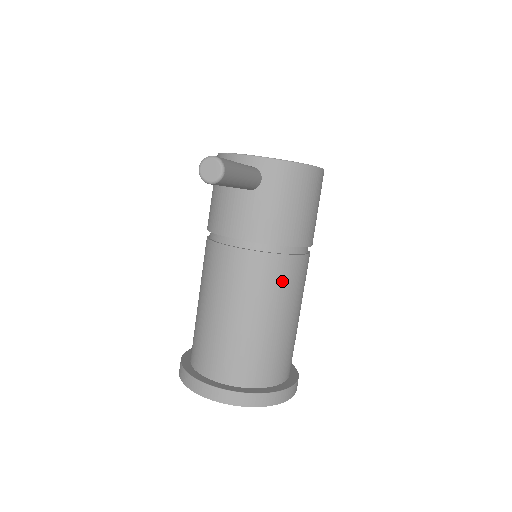
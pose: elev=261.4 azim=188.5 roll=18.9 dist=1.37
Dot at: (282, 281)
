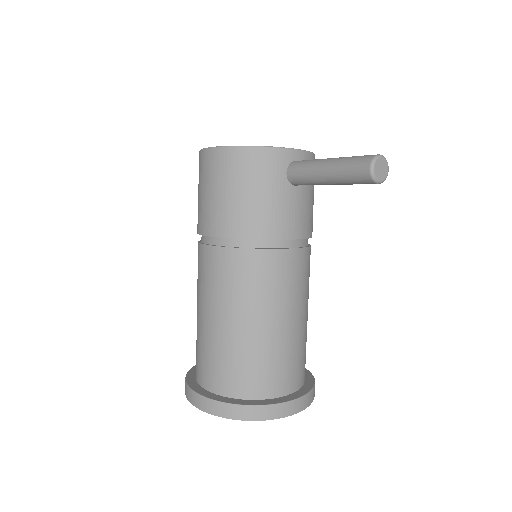
Dot at: occluded
